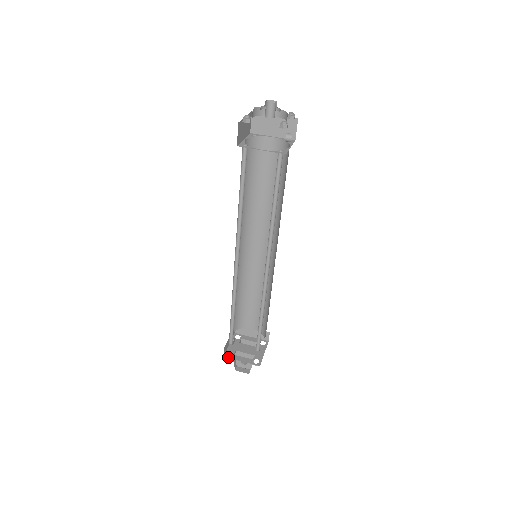
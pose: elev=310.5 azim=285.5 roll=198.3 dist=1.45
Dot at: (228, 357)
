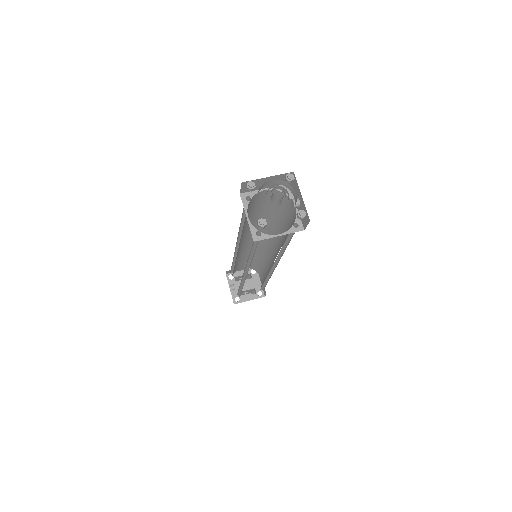
Dot at: (237, 303)
